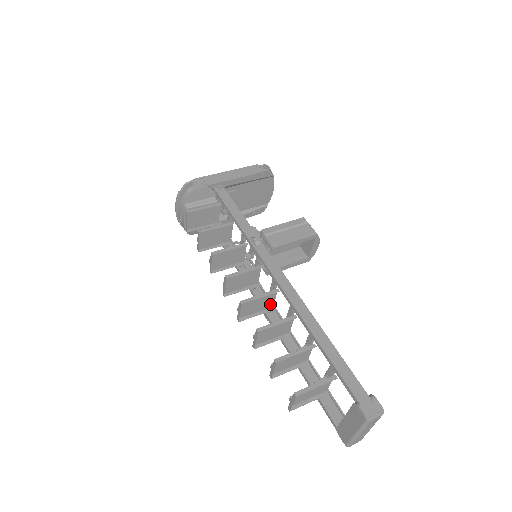
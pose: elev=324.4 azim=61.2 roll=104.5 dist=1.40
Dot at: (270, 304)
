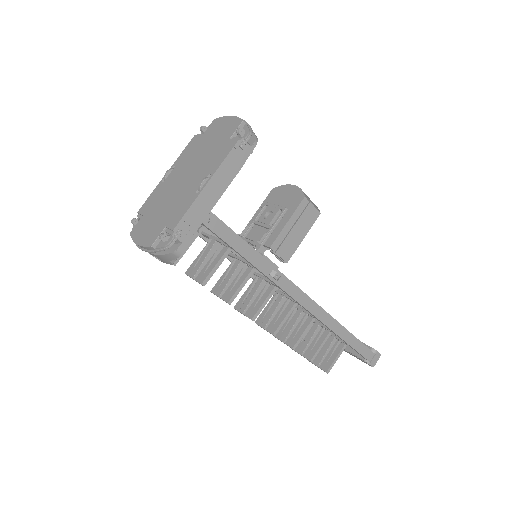
Dot at: occluded
